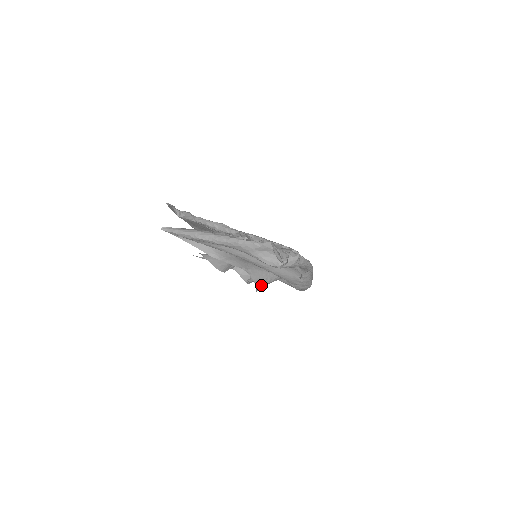
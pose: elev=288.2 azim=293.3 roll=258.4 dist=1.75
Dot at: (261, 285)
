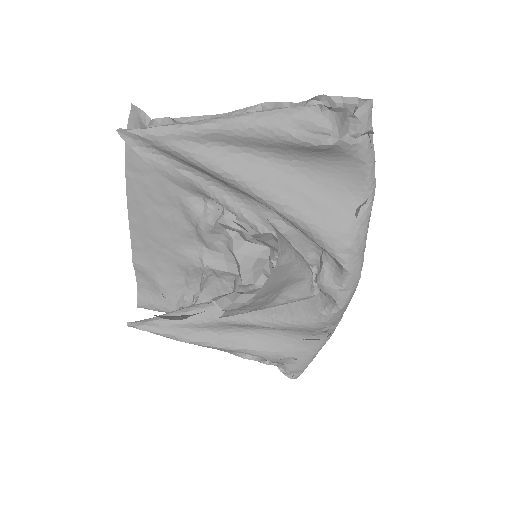
Dot at: (283, 255)
